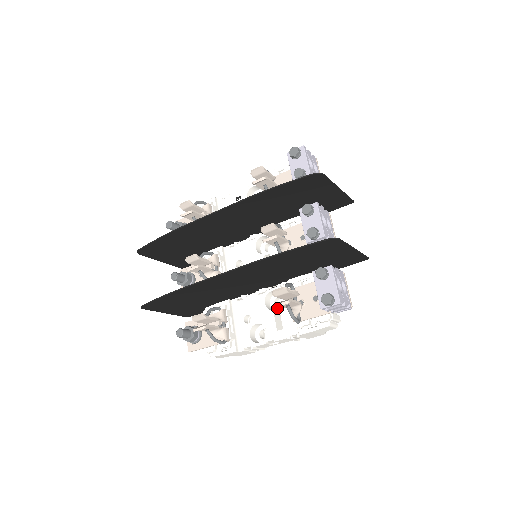
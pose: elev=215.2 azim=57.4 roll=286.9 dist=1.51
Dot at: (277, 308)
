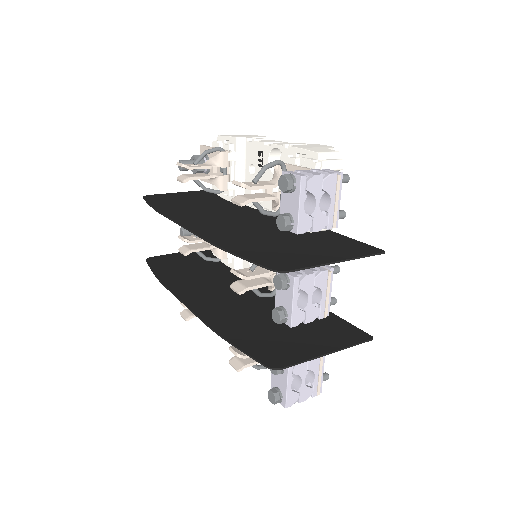
Dot at: occluded
